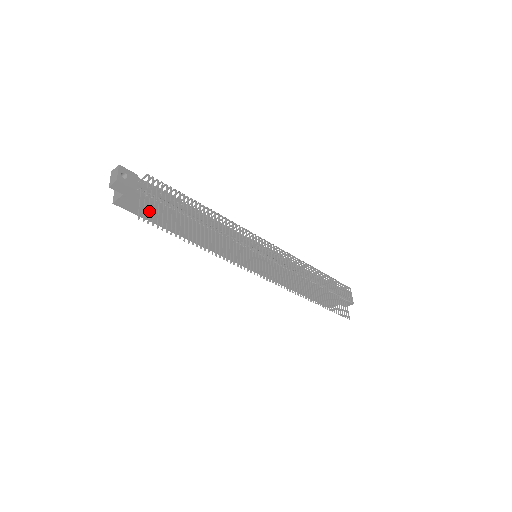
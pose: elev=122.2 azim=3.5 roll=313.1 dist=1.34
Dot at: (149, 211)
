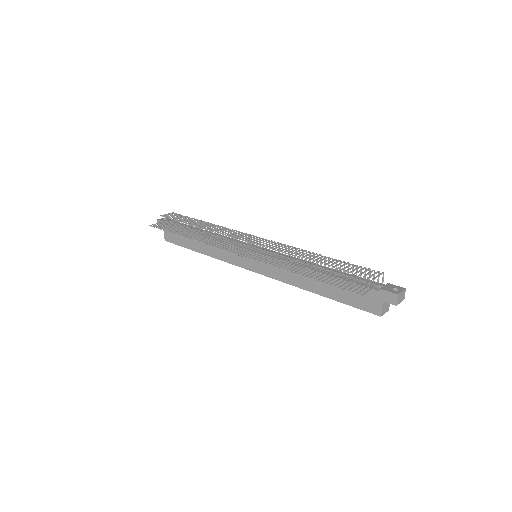
Dot at: (161, 225)
